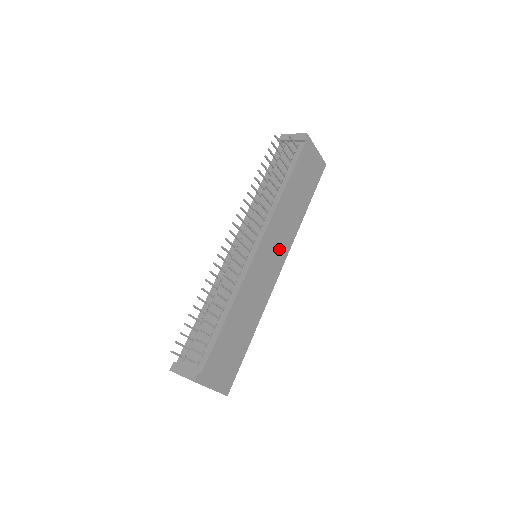
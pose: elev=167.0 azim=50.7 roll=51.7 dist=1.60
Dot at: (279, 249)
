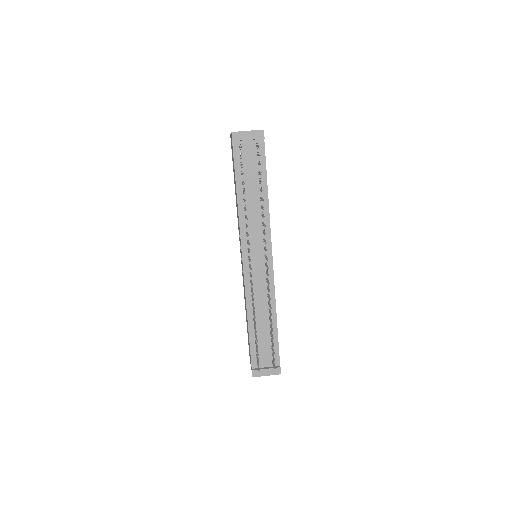
Dot at: occluded
